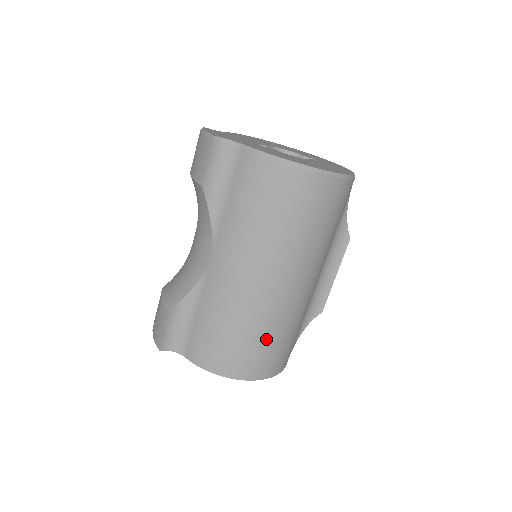
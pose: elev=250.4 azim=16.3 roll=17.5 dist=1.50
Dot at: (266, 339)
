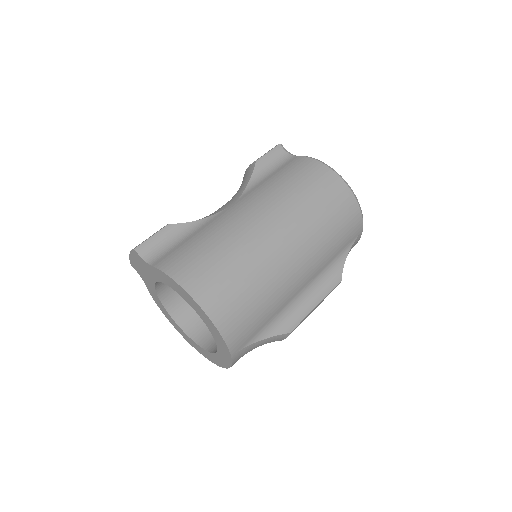
Dot at: (241, 276)
